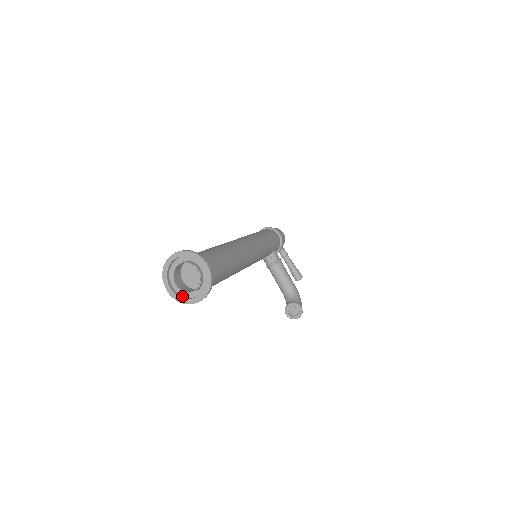
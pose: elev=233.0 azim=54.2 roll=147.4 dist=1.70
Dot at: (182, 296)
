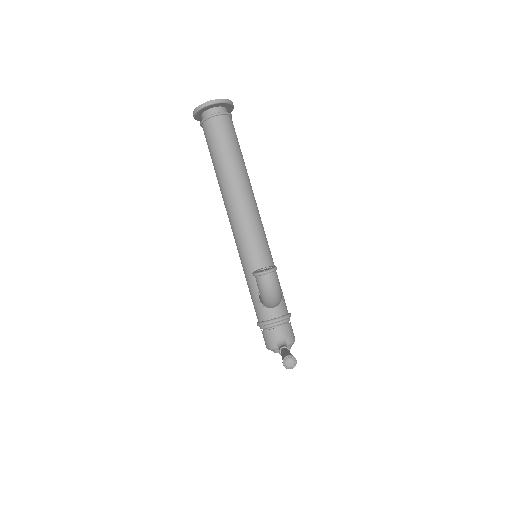
Dot at: (200, 110)
